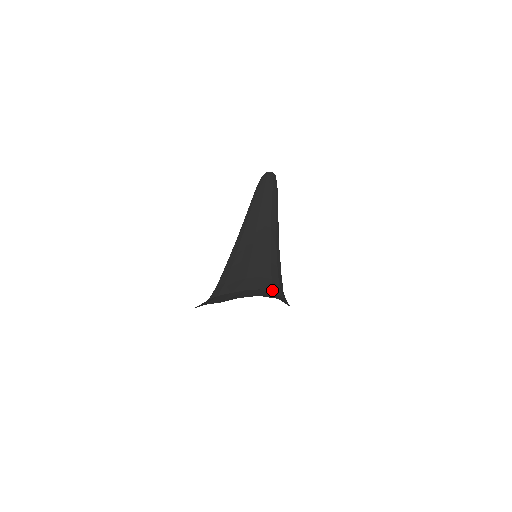
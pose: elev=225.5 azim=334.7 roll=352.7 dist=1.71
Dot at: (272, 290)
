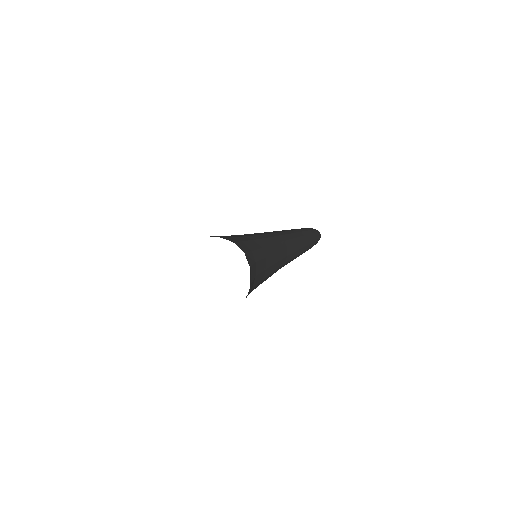
Dot at: (244, 251)
